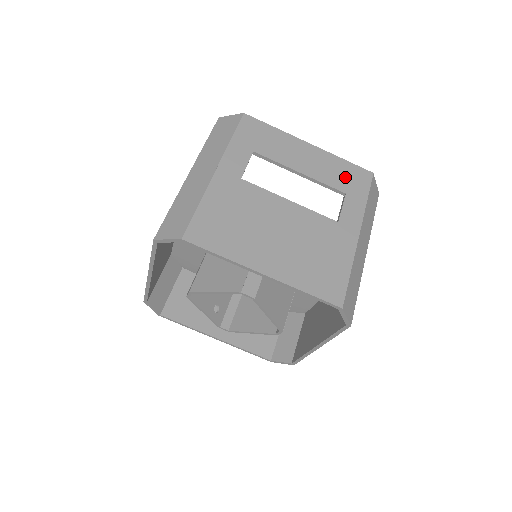
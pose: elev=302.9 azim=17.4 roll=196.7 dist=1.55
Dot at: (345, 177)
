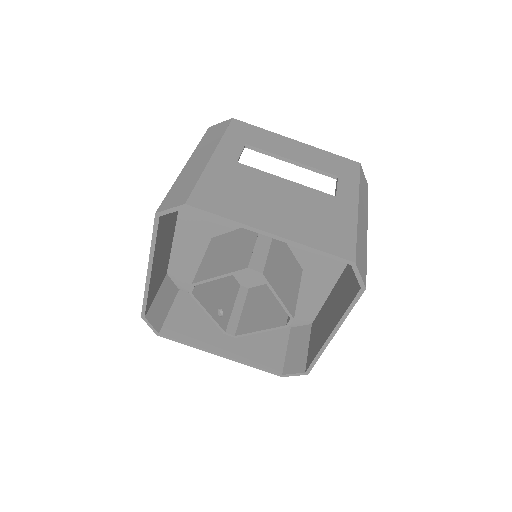
Dot at: (335, 165)
